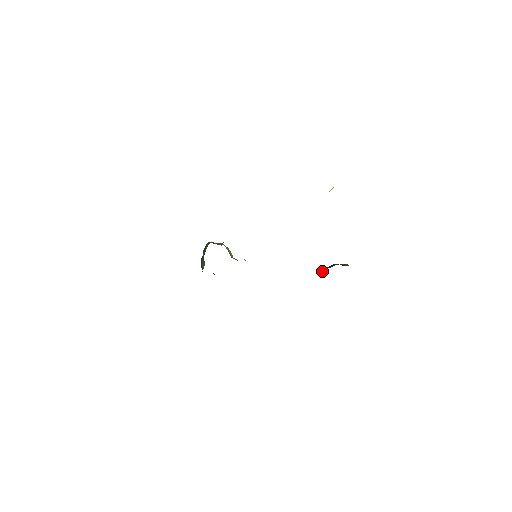
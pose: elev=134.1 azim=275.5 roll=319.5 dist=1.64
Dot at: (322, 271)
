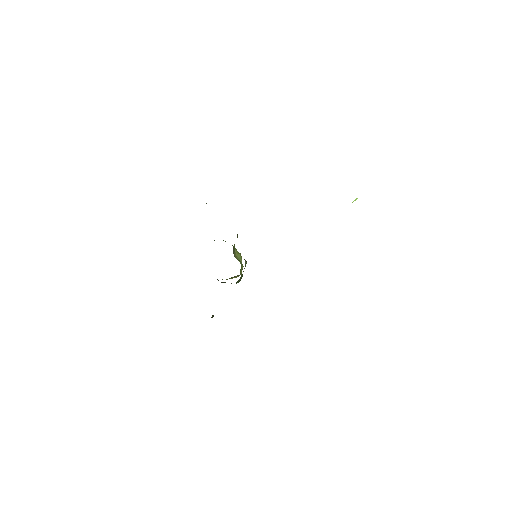
Dot at: occluded
